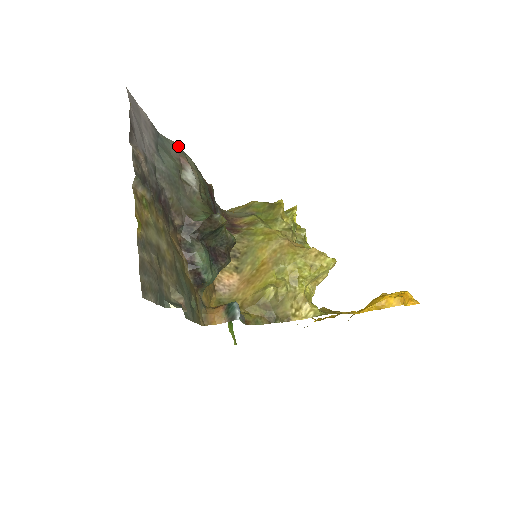
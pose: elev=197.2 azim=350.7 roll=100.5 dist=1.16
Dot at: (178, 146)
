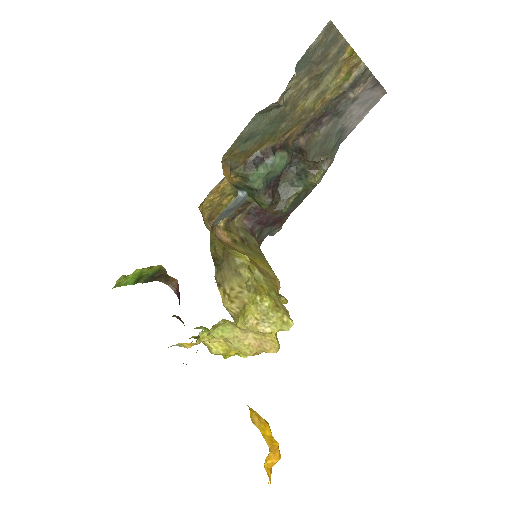
Dot at: occluded
